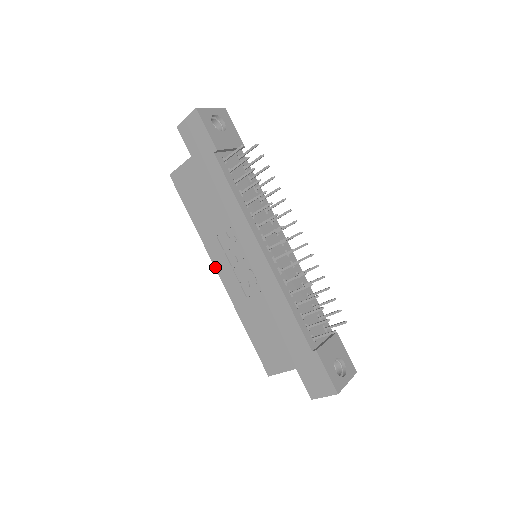
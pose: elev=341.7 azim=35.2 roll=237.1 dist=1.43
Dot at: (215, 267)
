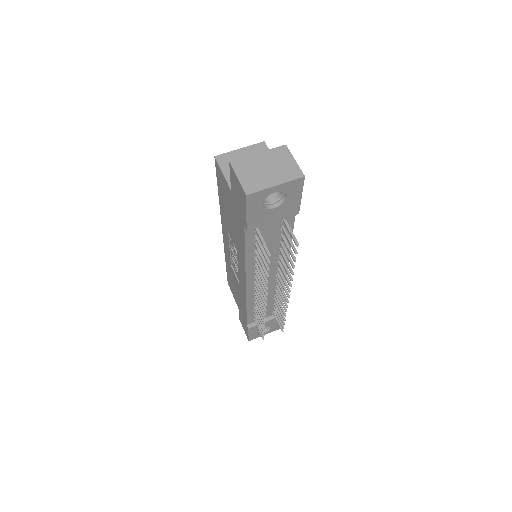
Dot at: (222, 229)
